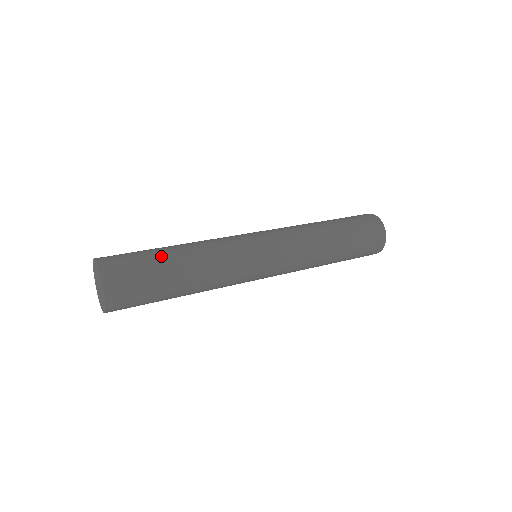
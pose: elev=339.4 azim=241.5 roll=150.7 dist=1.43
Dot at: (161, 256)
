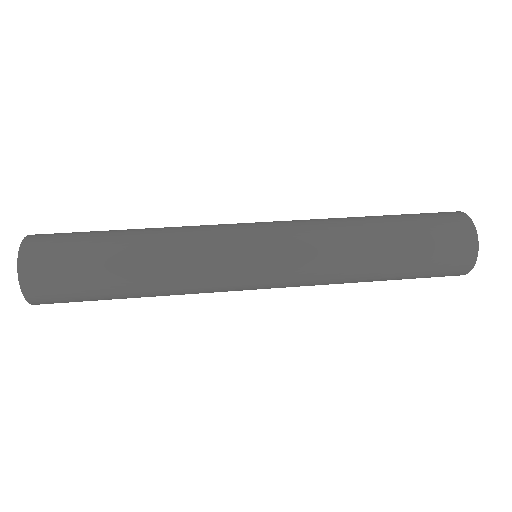
Dot at: (103, 252)
